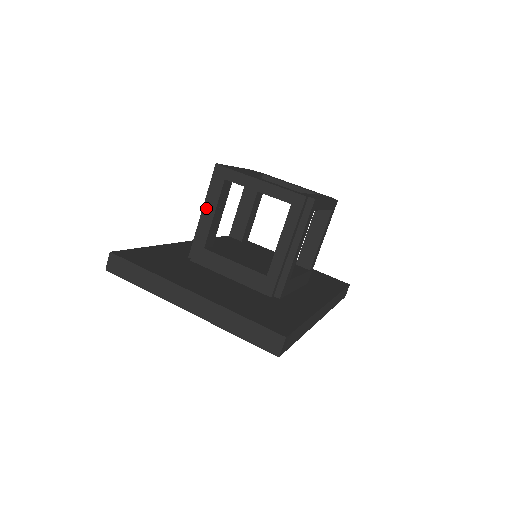
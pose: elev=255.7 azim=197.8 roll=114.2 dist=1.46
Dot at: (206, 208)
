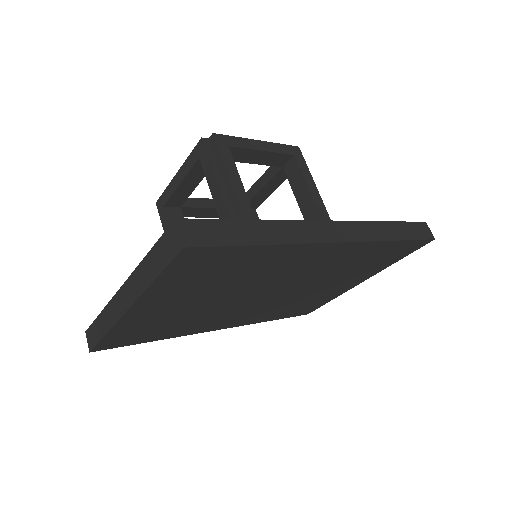
Dot at: occluded
